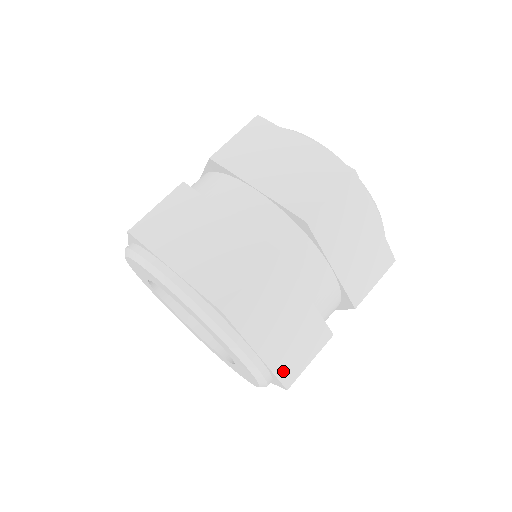
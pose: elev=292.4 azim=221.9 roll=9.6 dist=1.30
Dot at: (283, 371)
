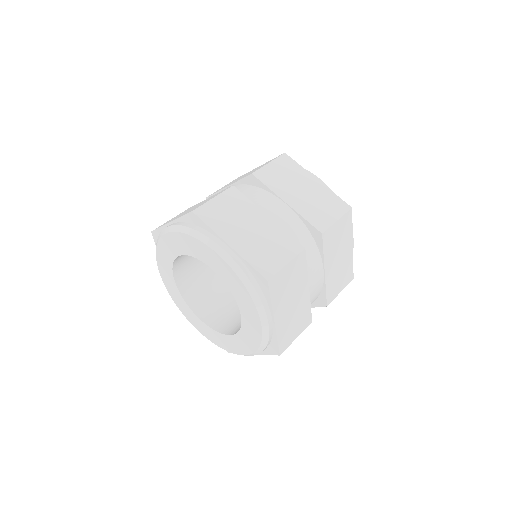
Dot at: (282, 339)
